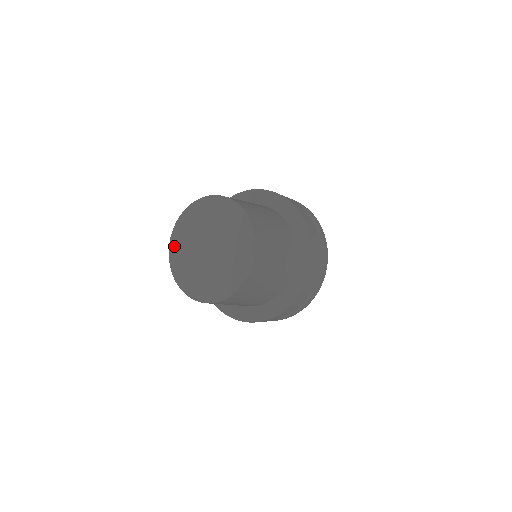
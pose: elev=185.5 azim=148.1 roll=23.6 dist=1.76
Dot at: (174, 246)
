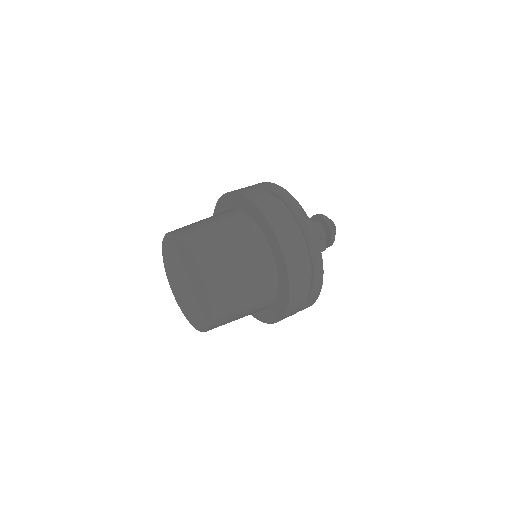
Dot at: (170, 280)
